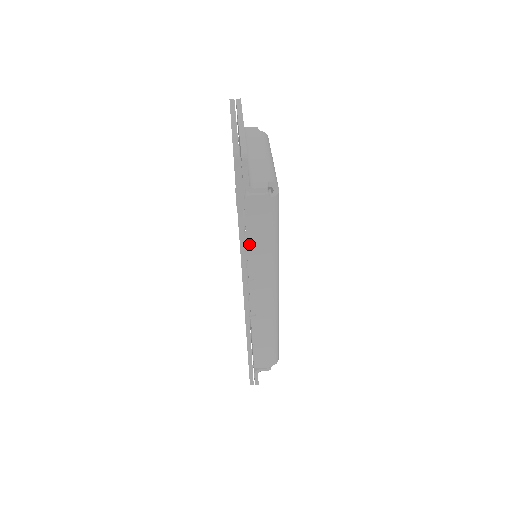
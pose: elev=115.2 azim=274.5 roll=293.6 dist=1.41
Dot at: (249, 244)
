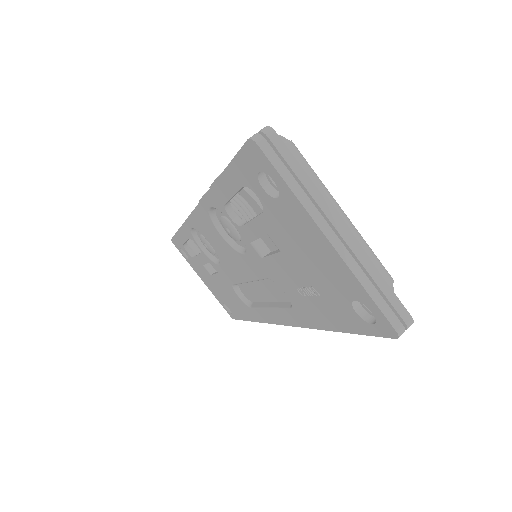
Dot at: occluded
